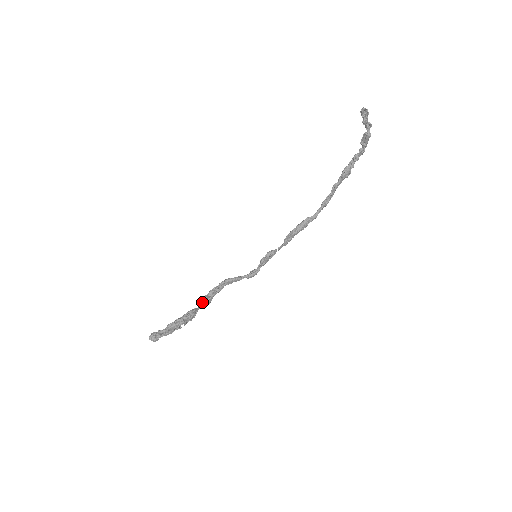
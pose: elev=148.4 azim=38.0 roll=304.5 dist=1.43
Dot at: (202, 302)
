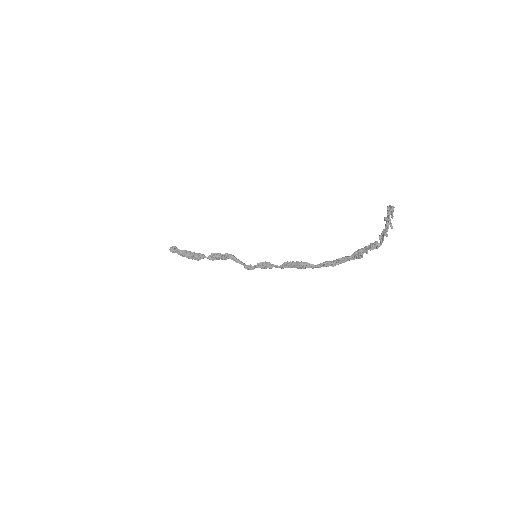
Dot at: (210, 255)
